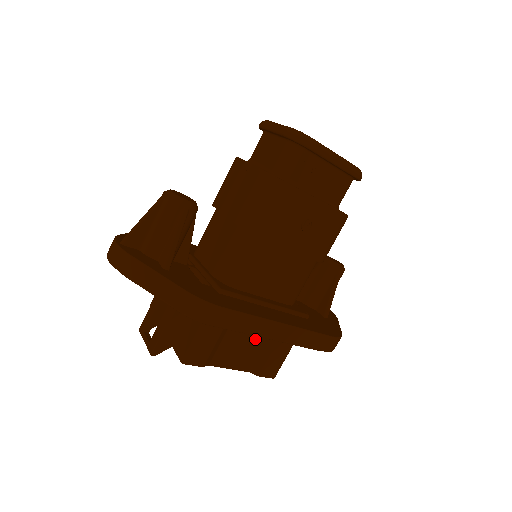
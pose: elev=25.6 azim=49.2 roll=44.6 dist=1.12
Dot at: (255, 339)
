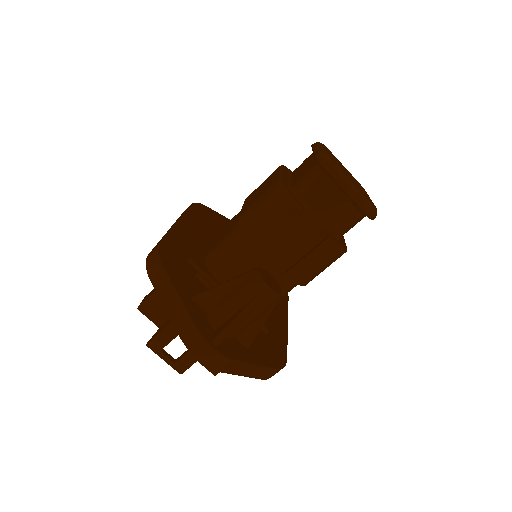
Dot at: occluded
